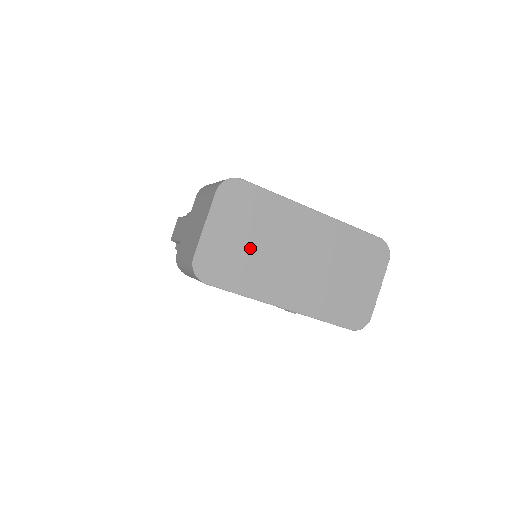
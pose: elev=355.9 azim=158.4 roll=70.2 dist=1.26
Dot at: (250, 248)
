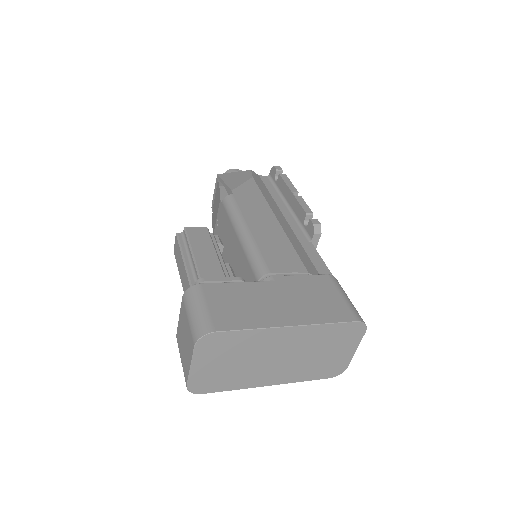
Dot at: (233, 366)
